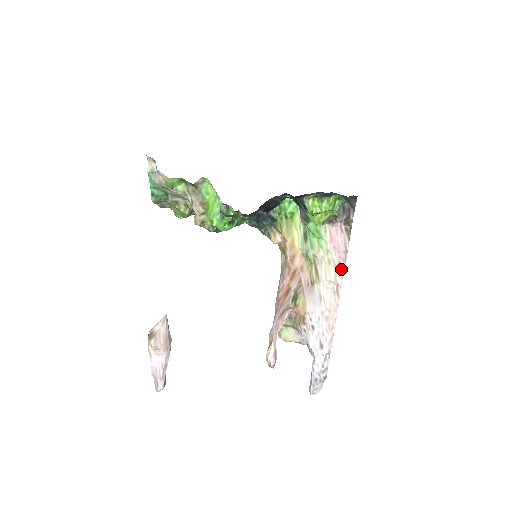
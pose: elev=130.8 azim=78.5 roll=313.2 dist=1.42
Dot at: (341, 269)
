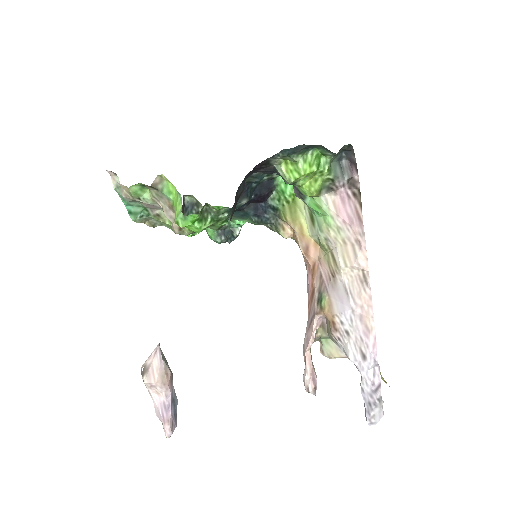
Dot at: (361, 248)
